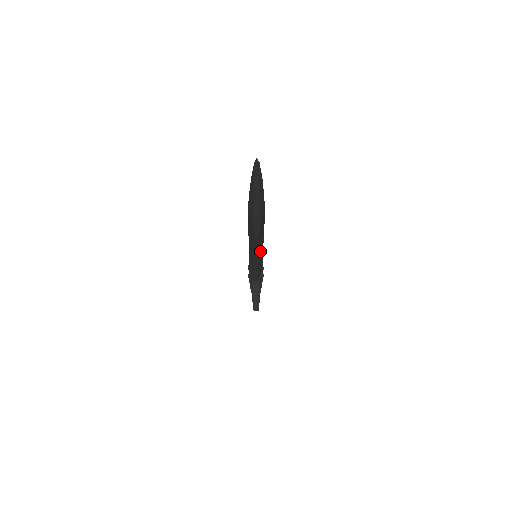
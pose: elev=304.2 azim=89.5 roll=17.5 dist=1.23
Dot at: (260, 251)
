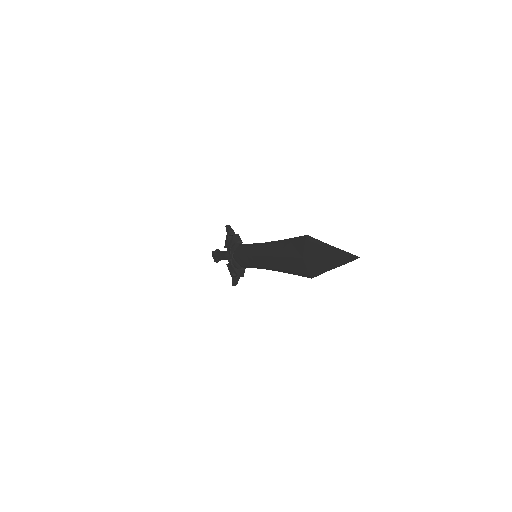
Dot at: occluded
